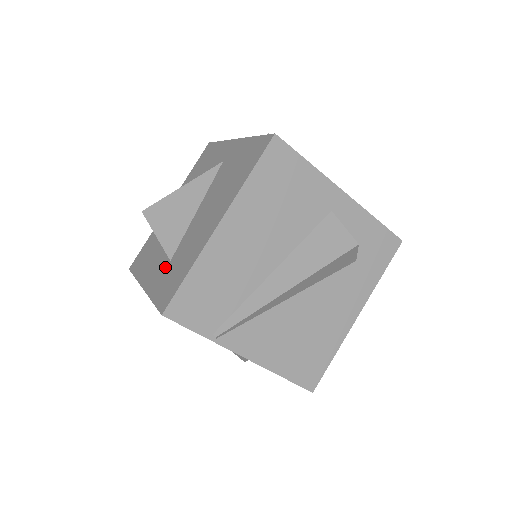
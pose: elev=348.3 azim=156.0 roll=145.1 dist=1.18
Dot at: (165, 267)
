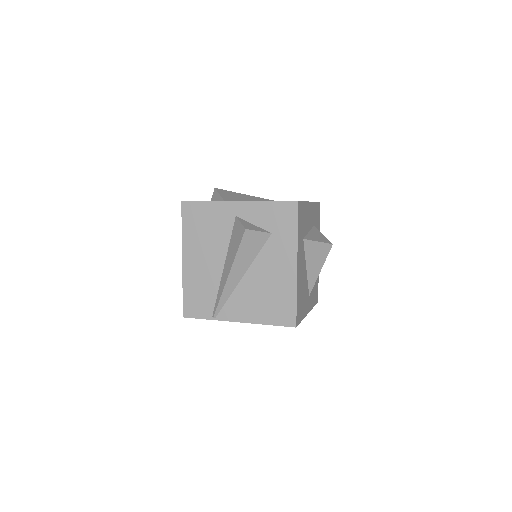
Dot at: occluded
